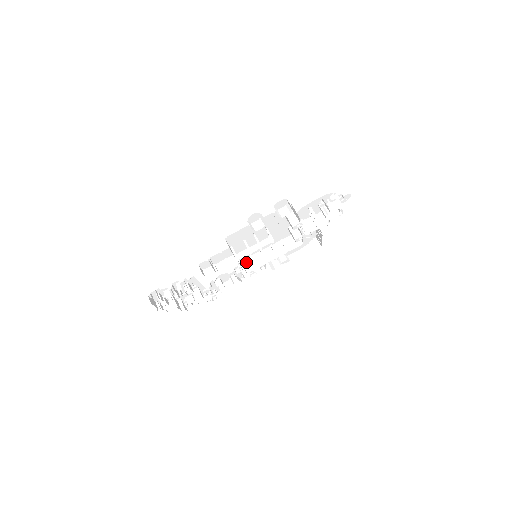
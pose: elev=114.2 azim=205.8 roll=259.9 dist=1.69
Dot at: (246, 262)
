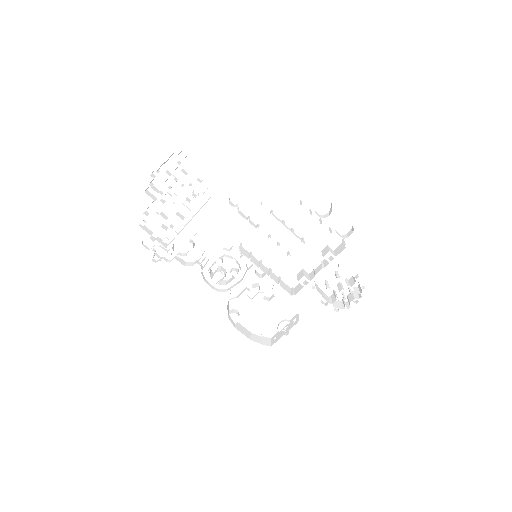
Dot at: (244, 250)
